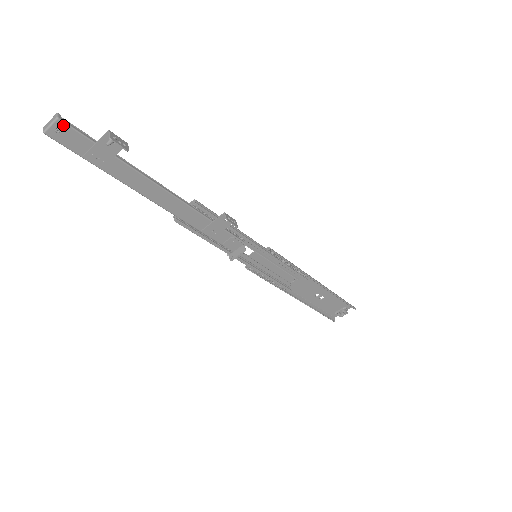
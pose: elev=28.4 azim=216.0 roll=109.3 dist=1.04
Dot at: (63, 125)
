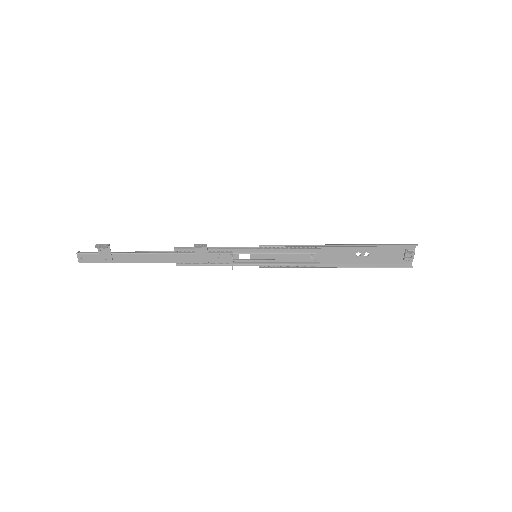
Dot at: (81, 255)
